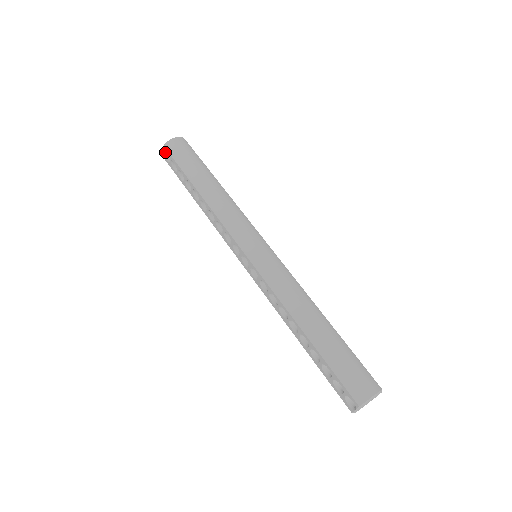
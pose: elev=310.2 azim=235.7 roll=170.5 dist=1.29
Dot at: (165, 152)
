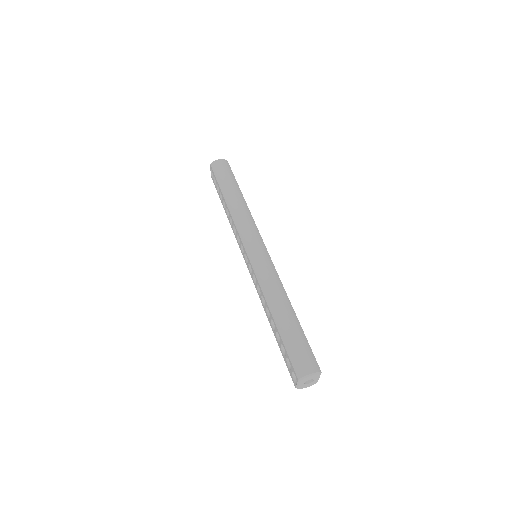
Dot at: (211, 169)
